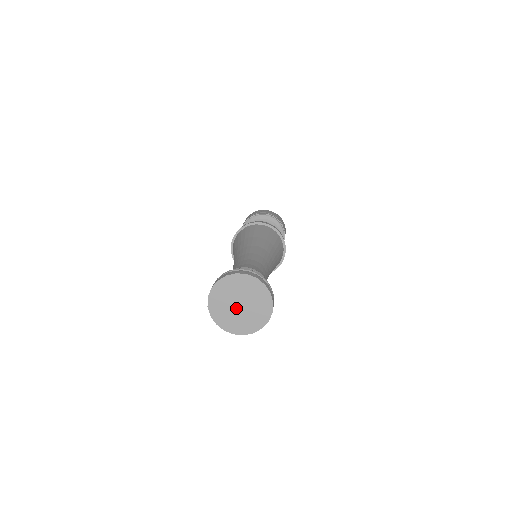
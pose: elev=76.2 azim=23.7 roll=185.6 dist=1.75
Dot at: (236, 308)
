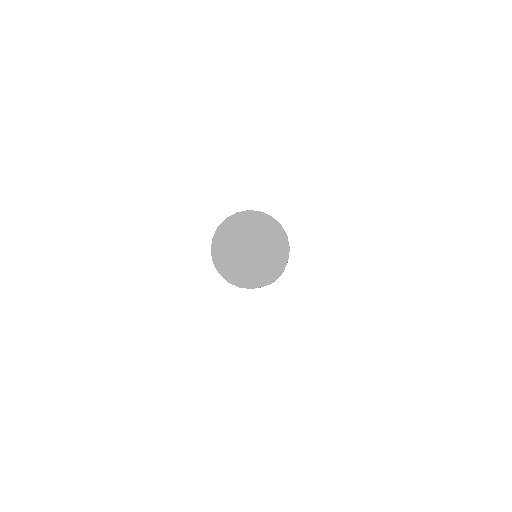
Dot at: (246, 255)
